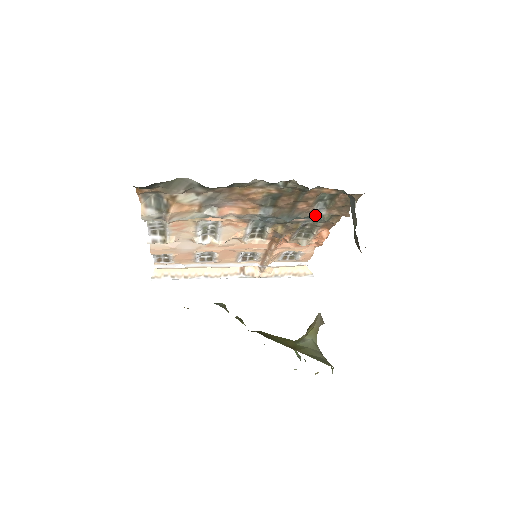
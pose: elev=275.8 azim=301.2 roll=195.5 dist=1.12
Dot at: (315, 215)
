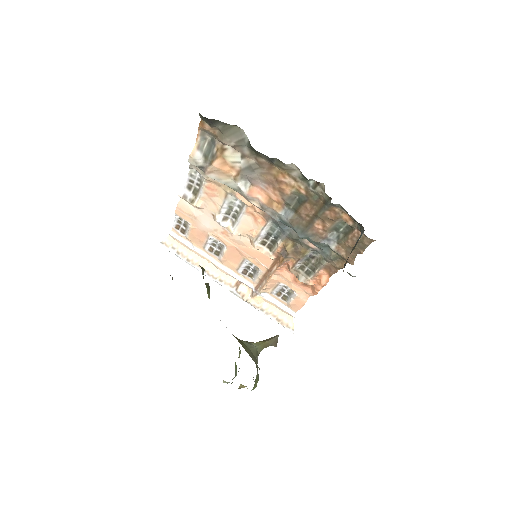
Dot at: (325, 246)
